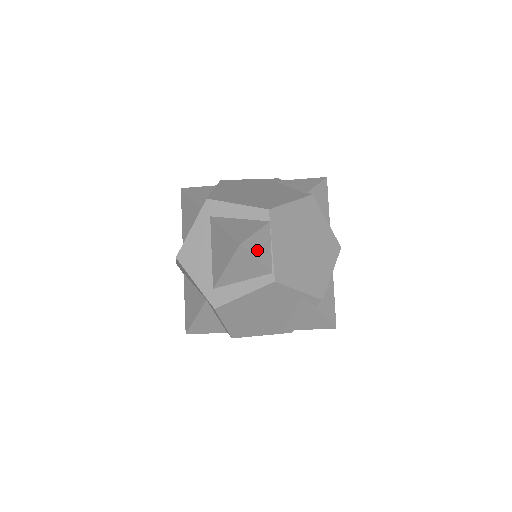
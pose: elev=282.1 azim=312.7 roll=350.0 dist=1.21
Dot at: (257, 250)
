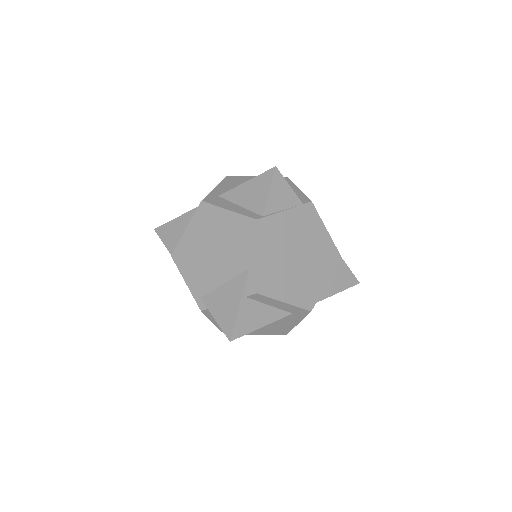
Dot at: (277, 191)
